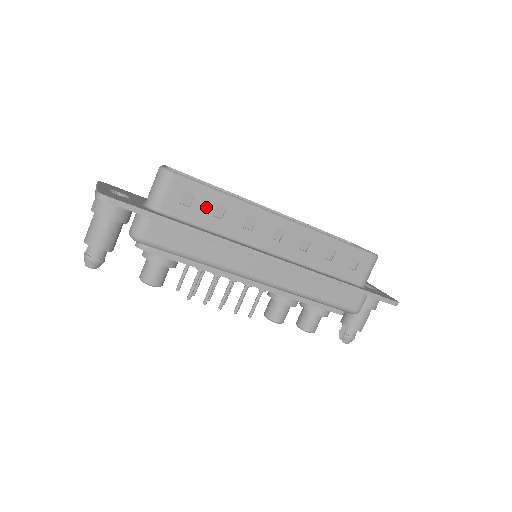
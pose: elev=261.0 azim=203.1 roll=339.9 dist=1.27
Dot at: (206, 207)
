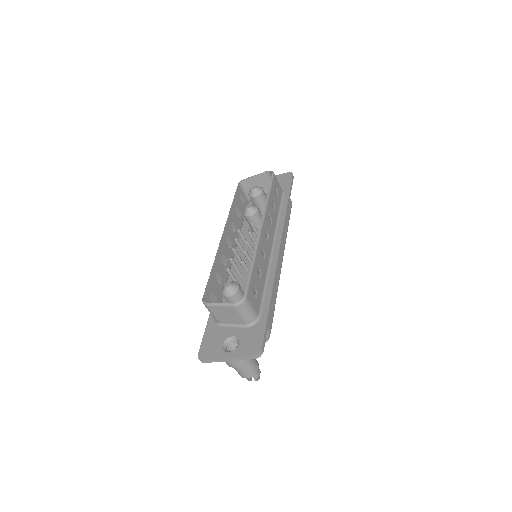
Dot at: (258, 281)
